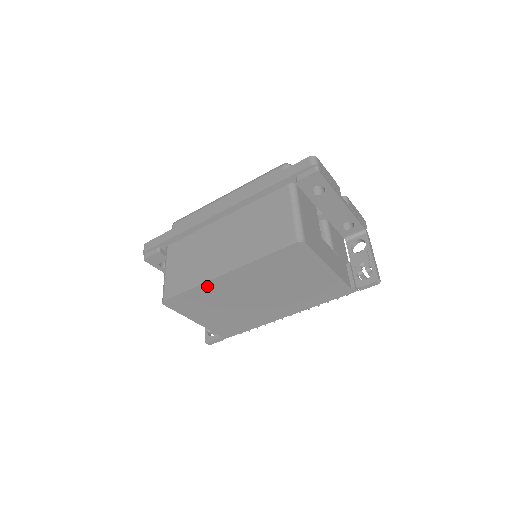
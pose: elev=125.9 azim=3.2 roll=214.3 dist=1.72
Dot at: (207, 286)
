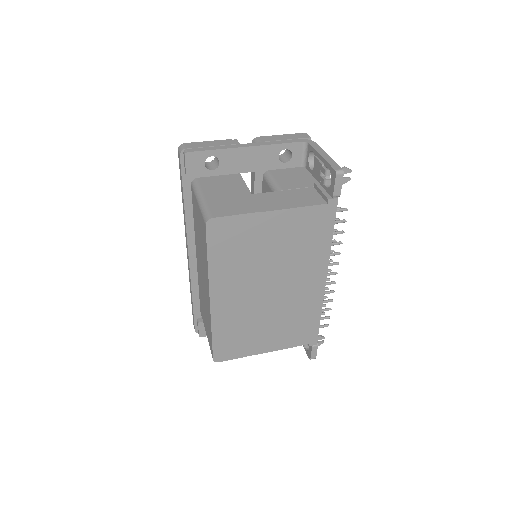
Dot at: (218, 321)
